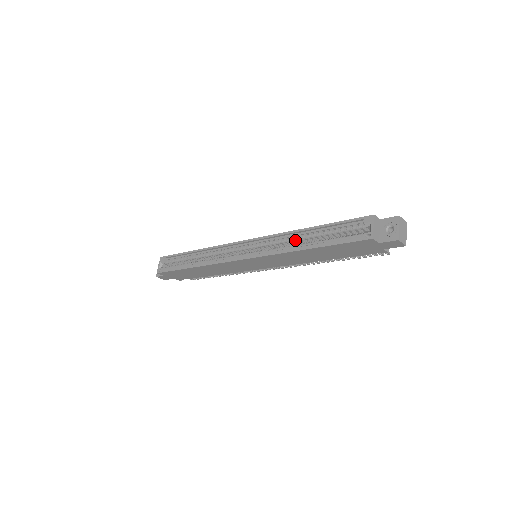
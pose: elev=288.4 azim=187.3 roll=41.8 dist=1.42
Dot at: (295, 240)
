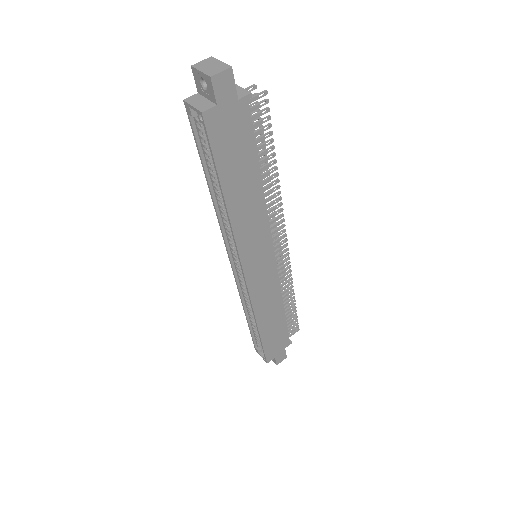
Dot at: (224, 207)
